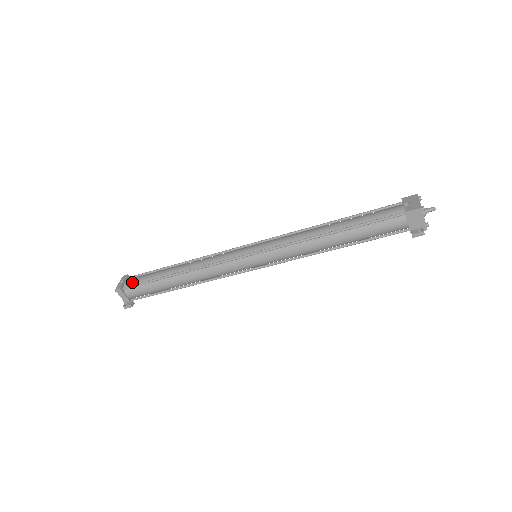
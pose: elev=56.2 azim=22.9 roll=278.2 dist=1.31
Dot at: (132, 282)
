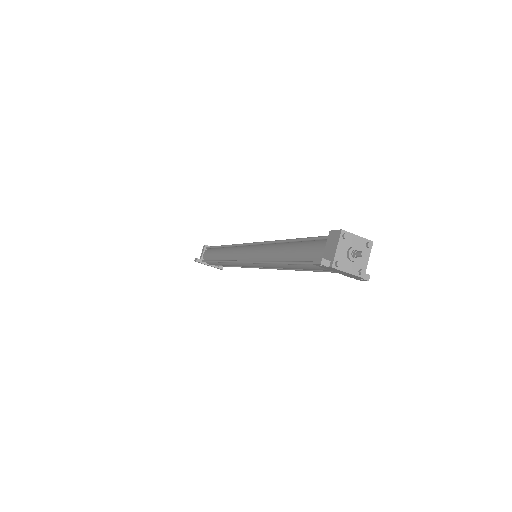
Dot at: occluded
